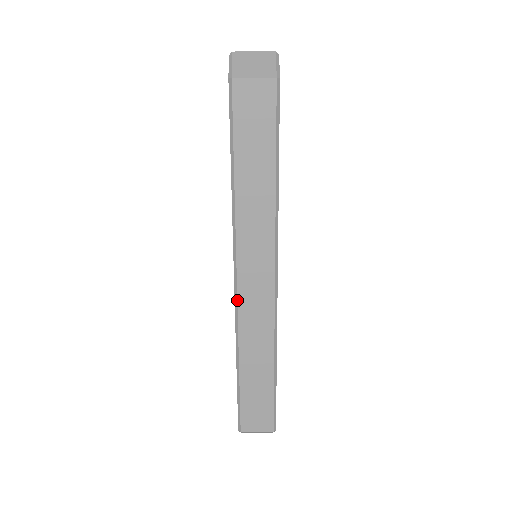
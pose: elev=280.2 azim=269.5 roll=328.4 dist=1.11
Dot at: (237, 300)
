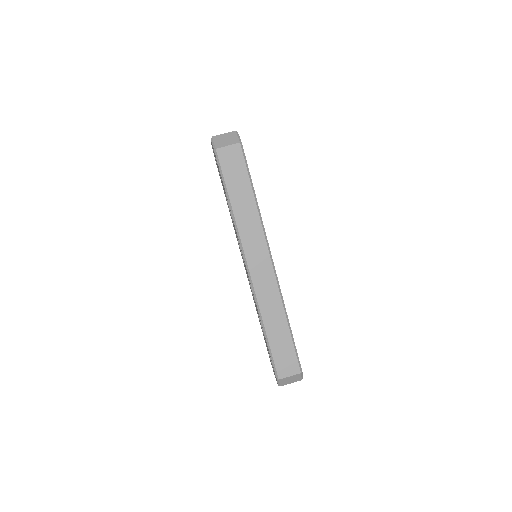
Dot at: (251, 280)
